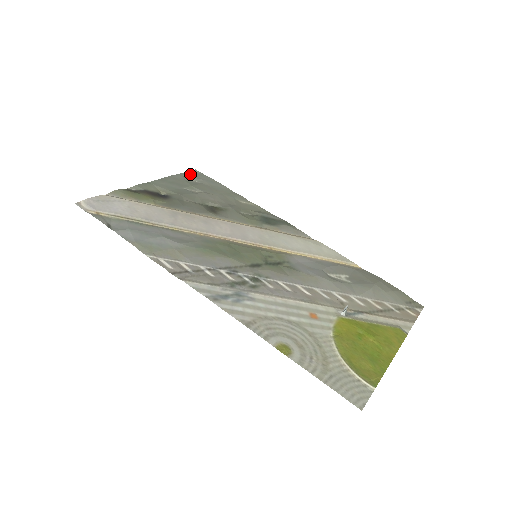
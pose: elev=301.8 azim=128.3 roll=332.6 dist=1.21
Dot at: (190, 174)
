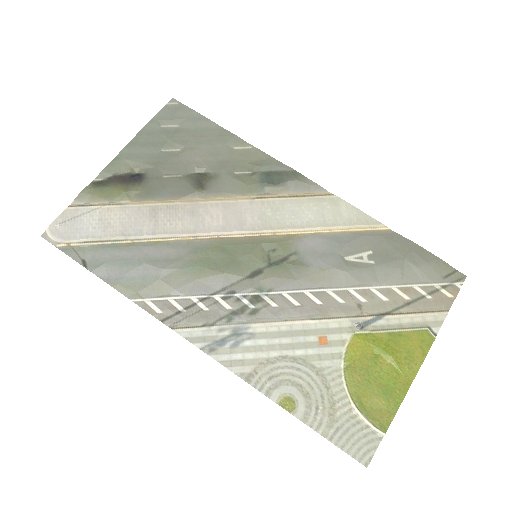
Dot at: (166, 113)
